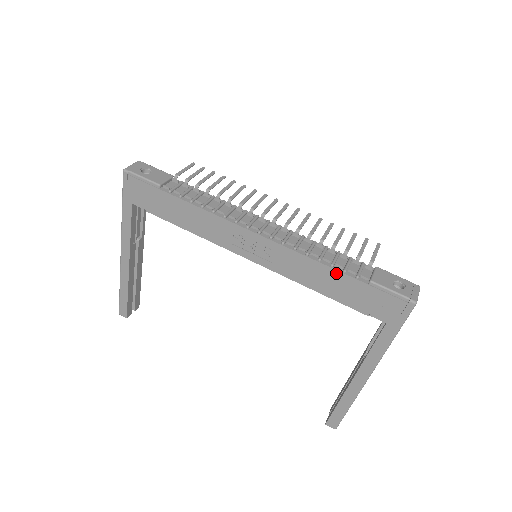
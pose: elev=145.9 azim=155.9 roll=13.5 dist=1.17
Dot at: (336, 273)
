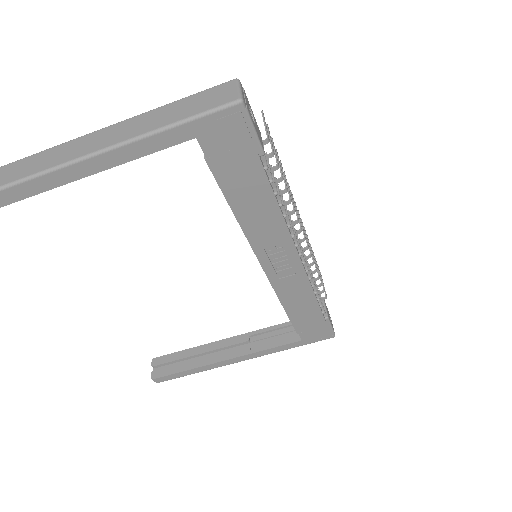
Dot at: (316, 306)
